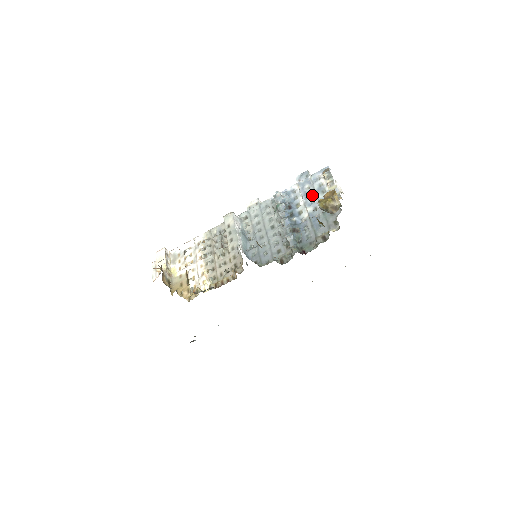
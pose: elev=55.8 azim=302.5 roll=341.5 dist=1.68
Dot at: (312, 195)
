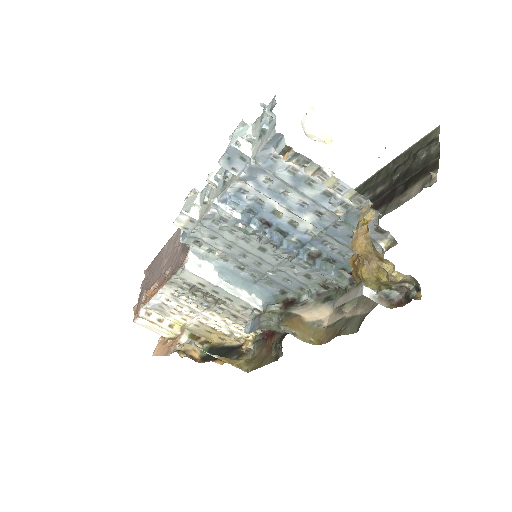
Dot at: (291, 194)
